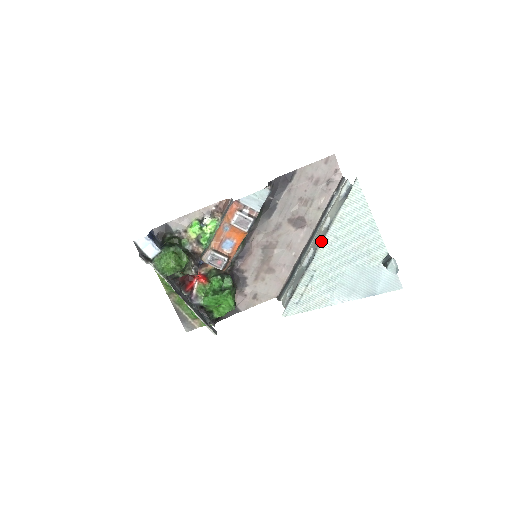
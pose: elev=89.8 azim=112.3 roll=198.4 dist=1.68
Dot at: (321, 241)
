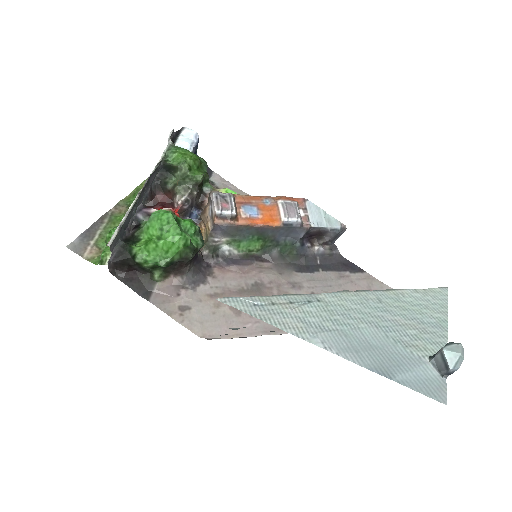
Dot at: (356, 291)
